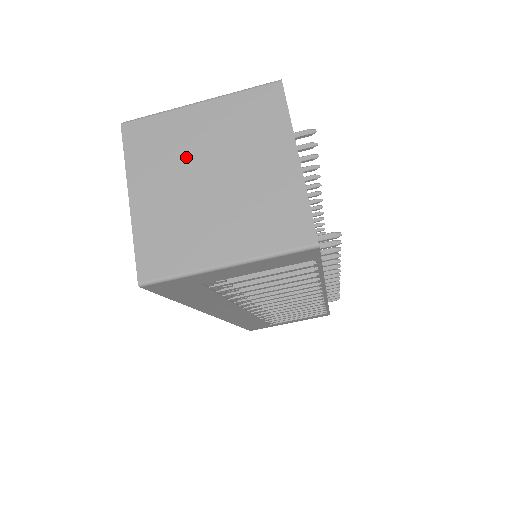
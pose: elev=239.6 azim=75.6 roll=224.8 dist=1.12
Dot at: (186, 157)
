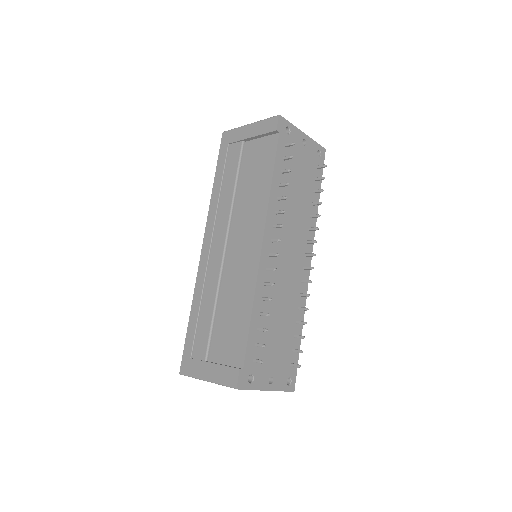
Dot at: occluded
